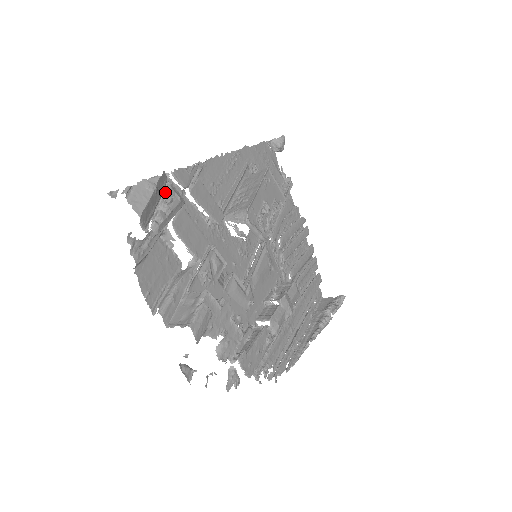
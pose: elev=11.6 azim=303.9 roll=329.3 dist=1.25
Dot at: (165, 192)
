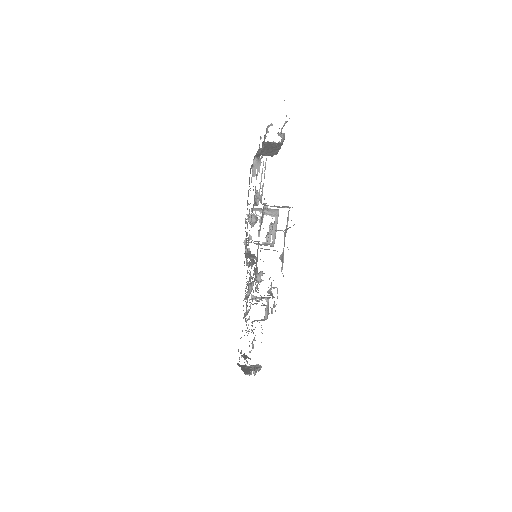
Dot at: occluded
